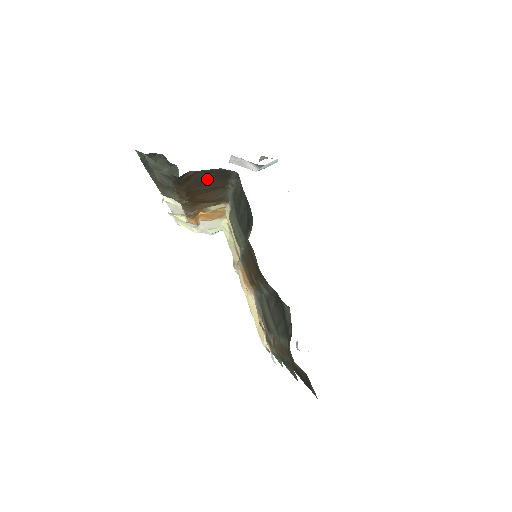
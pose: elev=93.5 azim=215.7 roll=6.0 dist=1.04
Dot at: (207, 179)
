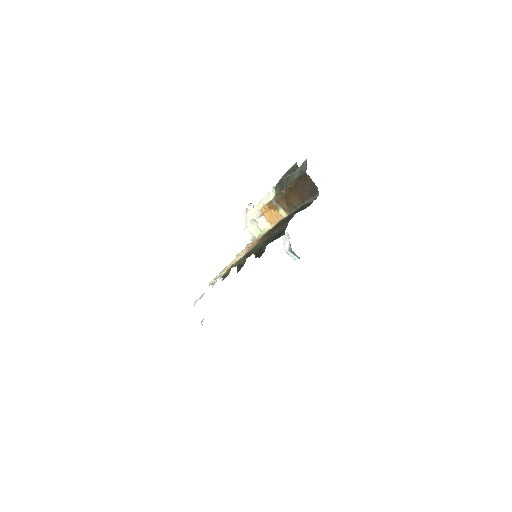
Dot at: (307, 188)
